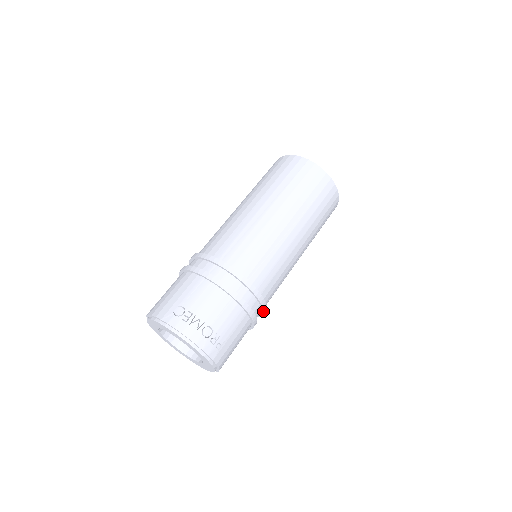
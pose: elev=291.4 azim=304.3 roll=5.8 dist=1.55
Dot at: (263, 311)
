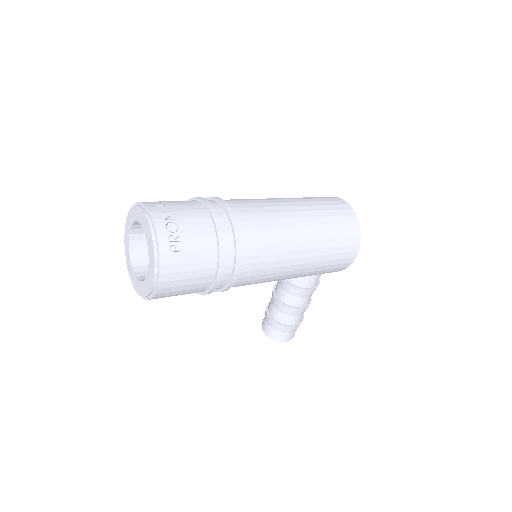
Dot at: (234, 270)
